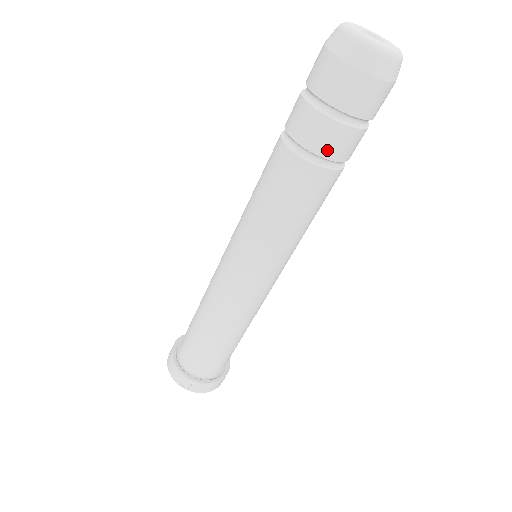
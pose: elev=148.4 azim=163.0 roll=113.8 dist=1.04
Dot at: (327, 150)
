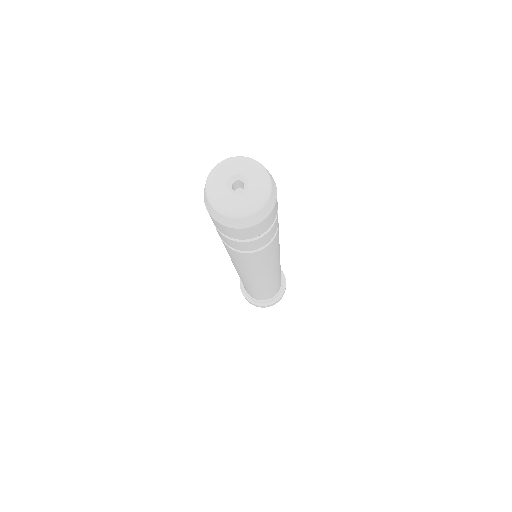
Dot at: (258, 247)
